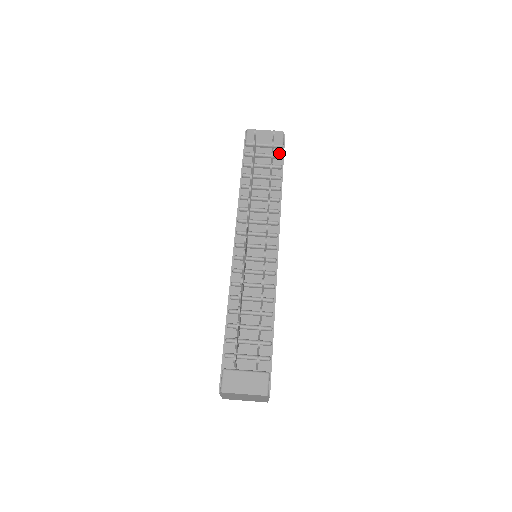
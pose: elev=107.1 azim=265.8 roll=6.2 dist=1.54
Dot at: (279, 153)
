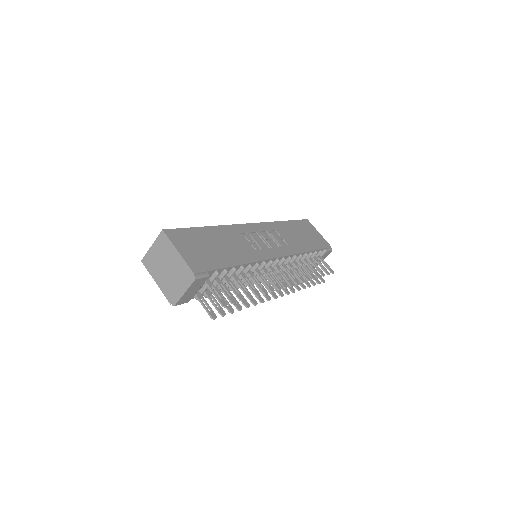
Dot at: (211, 274)
